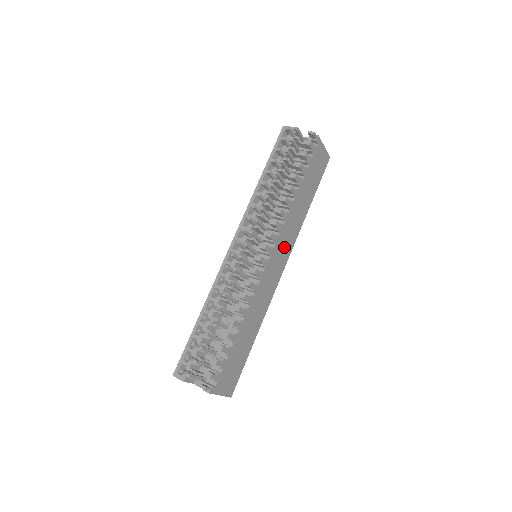
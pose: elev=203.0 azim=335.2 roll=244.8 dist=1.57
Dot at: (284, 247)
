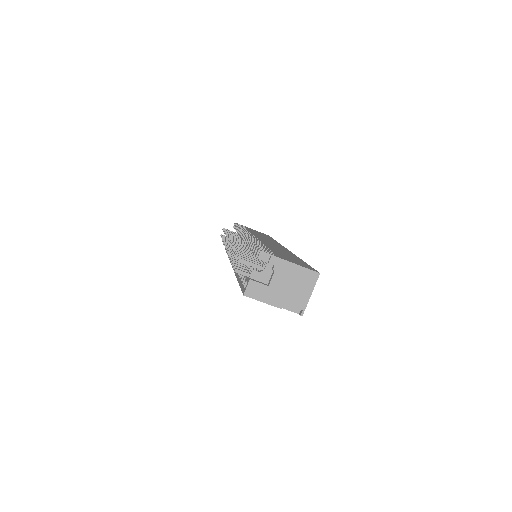
Dot at: occluded
